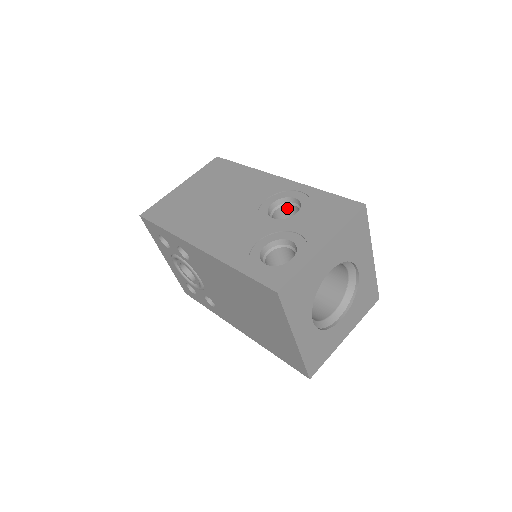
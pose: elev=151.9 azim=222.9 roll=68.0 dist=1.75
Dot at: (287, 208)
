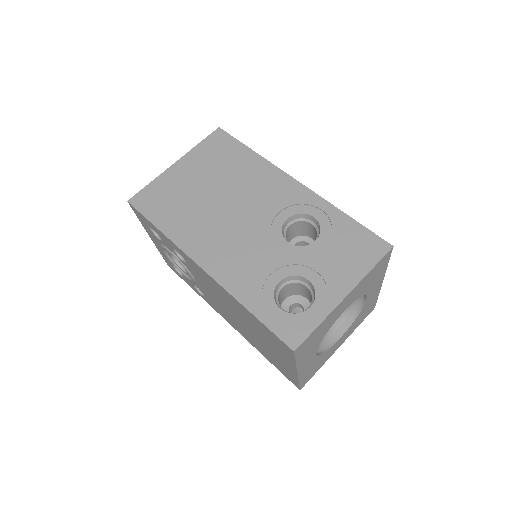
Dot at: (302, 223)
